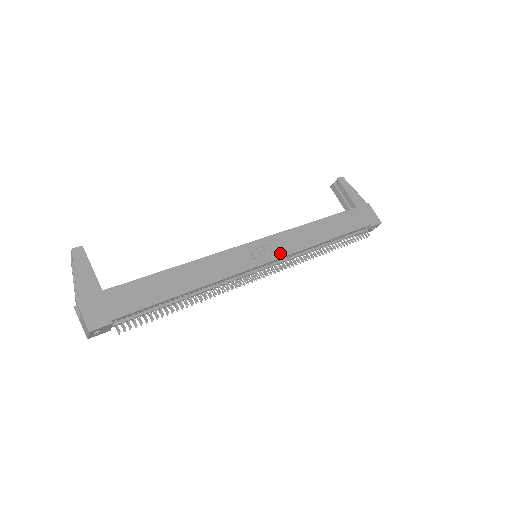
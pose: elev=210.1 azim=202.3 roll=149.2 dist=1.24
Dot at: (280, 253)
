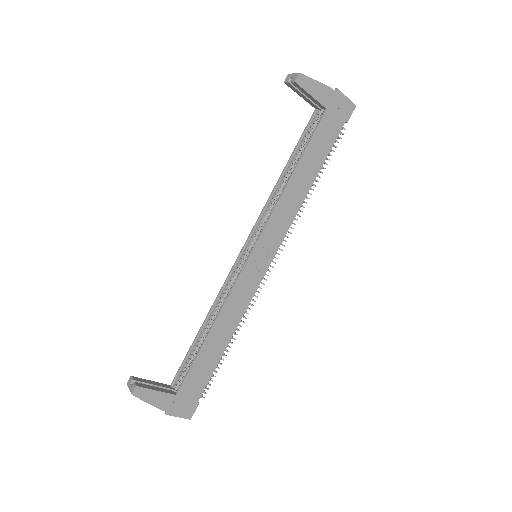
Dot at: (277, 243)
